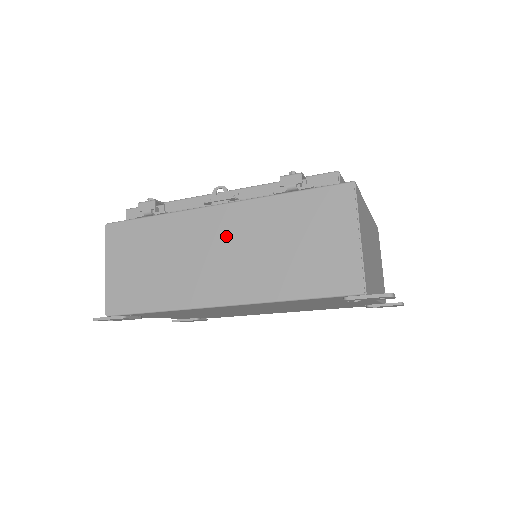
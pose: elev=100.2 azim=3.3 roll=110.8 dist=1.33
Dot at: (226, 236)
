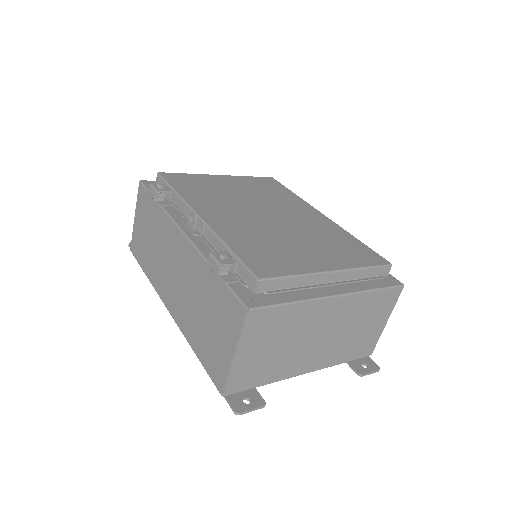
Dot at: (180, 263)
